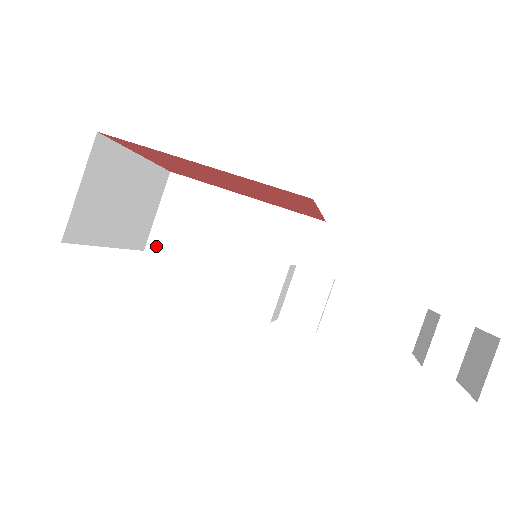
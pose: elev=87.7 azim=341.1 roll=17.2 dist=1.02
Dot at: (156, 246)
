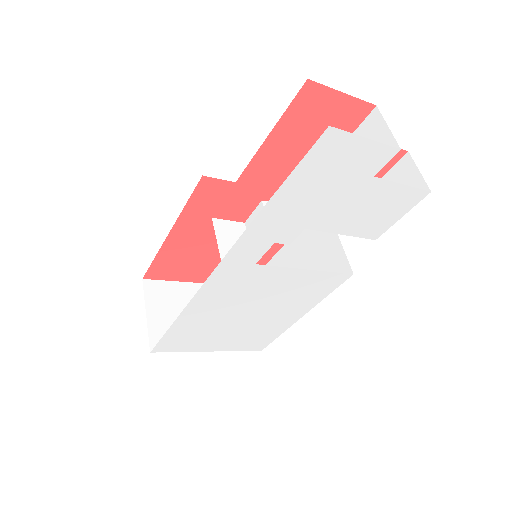
Dot at: occluded
